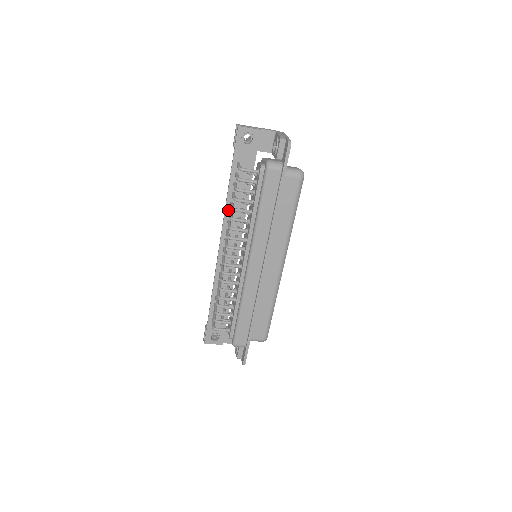
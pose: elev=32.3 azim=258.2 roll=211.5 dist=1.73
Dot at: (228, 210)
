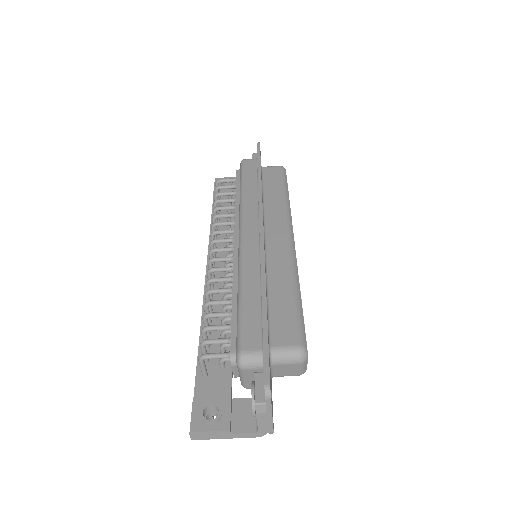
Dot at: occluded
